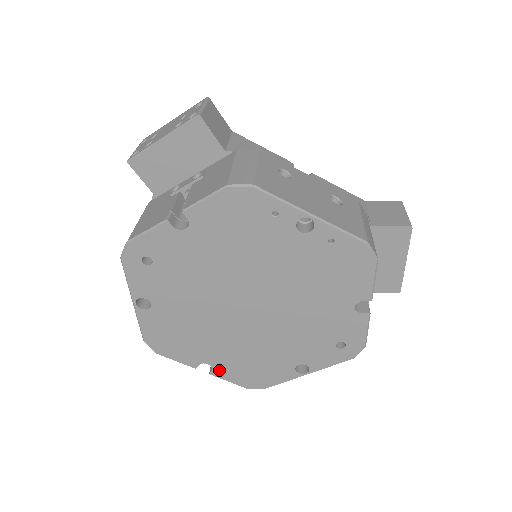
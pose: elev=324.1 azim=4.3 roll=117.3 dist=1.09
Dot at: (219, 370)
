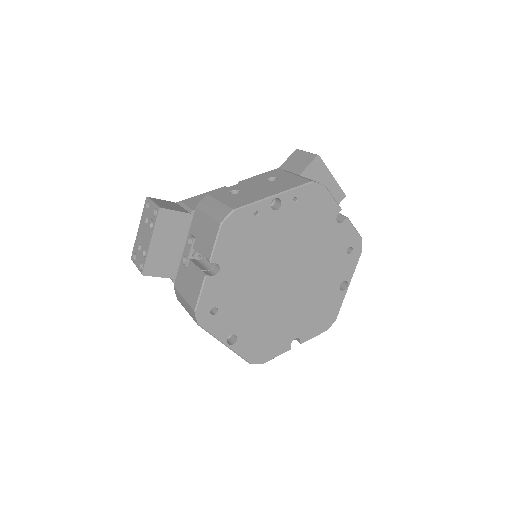
Dot at: (304, 336)
